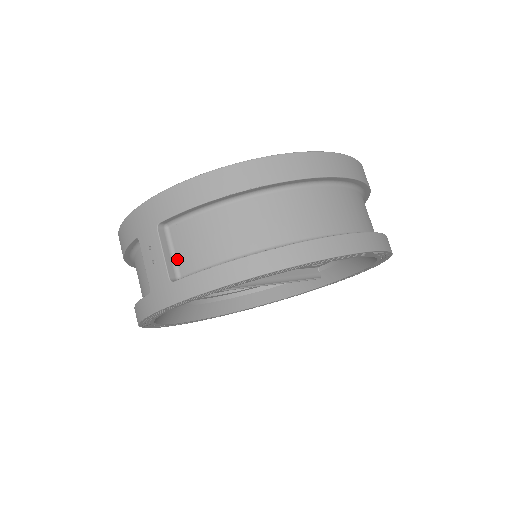
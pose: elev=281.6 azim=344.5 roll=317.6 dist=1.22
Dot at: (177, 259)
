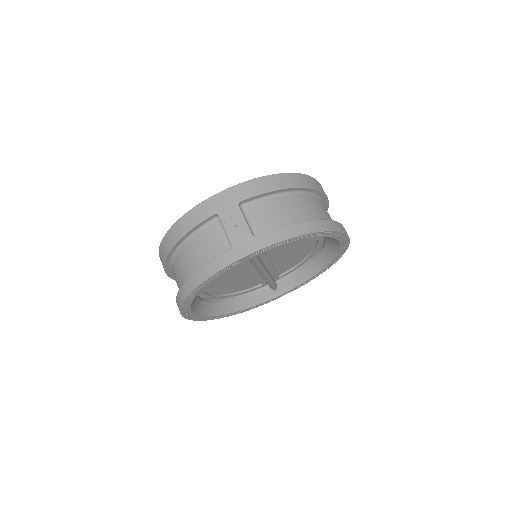
Dot at: (252, 226)
